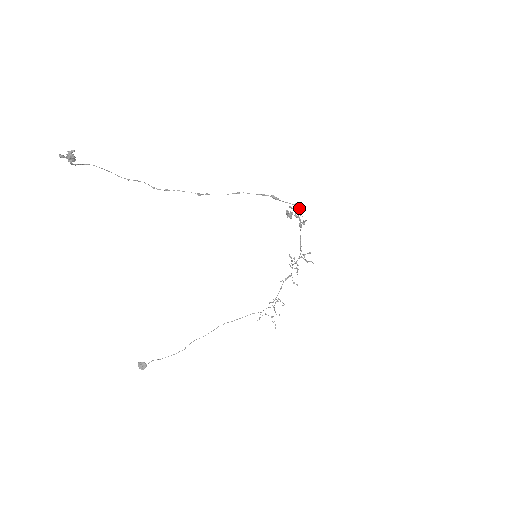
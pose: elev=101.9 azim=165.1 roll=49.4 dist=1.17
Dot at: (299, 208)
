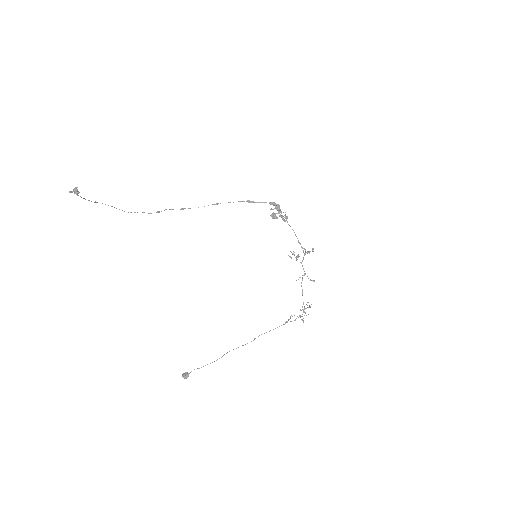
Dot at: (275, 205)
